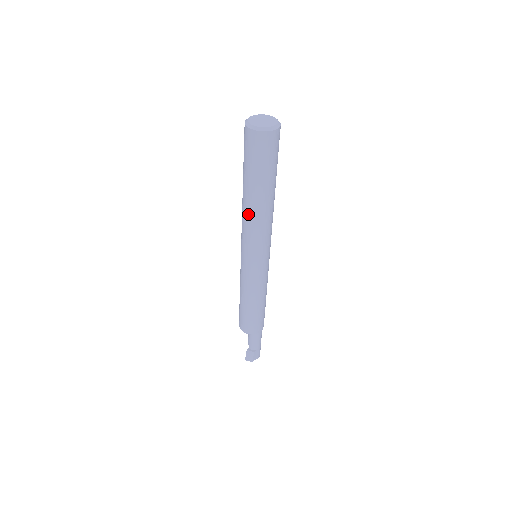
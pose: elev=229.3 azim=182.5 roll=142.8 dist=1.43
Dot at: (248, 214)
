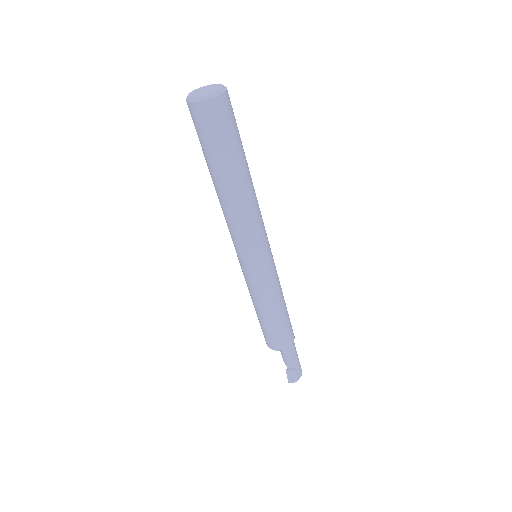
Dot at: (230, 207)
